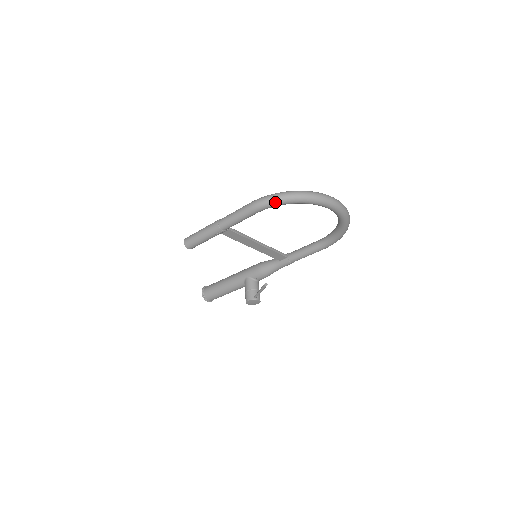
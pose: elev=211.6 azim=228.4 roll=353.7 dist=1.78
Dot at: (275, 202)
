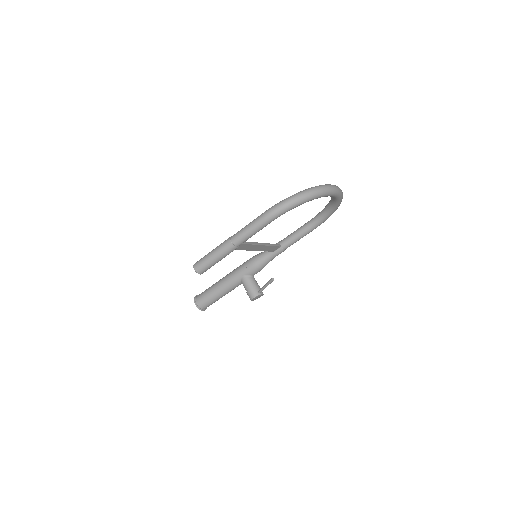
Dot at: (290, 207)
